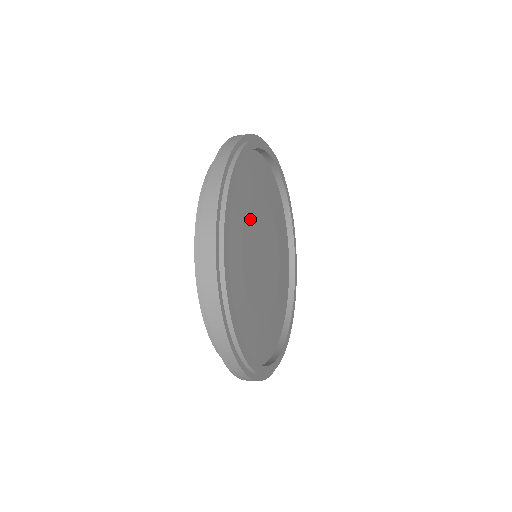
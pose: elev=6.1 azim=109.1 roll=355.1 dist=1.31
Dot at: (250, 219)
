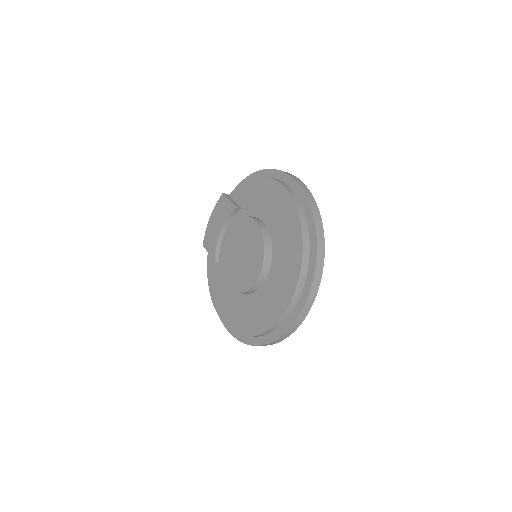
Dot at: occluded
